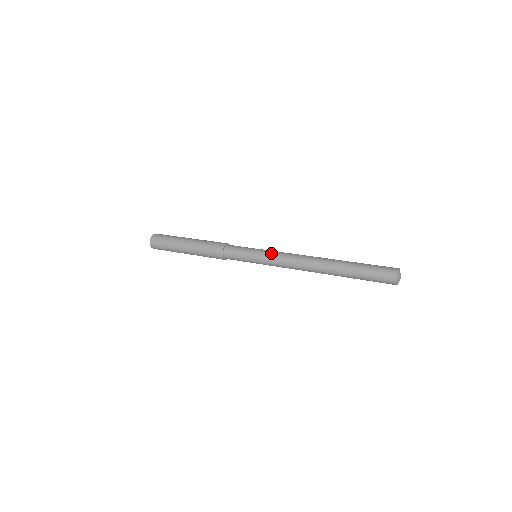
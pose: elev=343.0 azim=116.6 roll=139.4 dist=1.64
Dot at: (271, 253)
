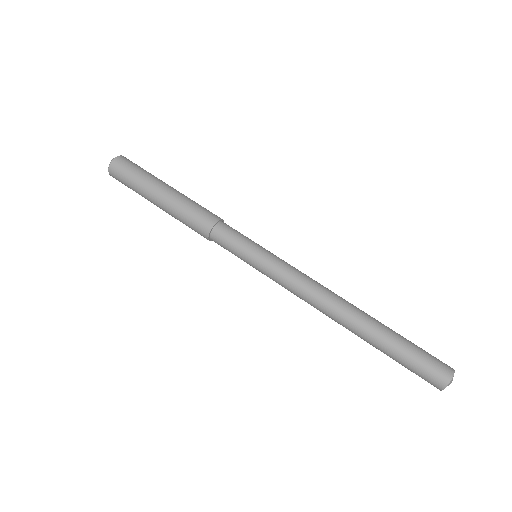
Dot at: (277, 269)
